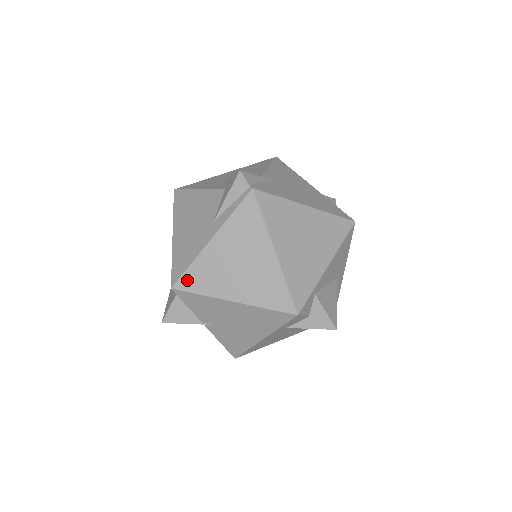
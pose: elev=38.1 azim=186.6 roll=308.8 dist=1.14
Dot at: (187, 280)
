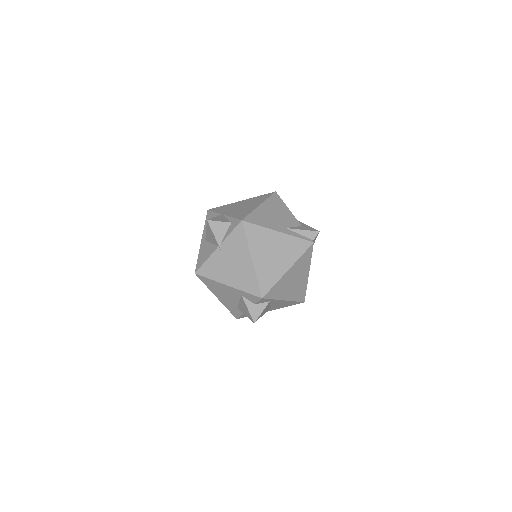
Dot at: (251, 228)
